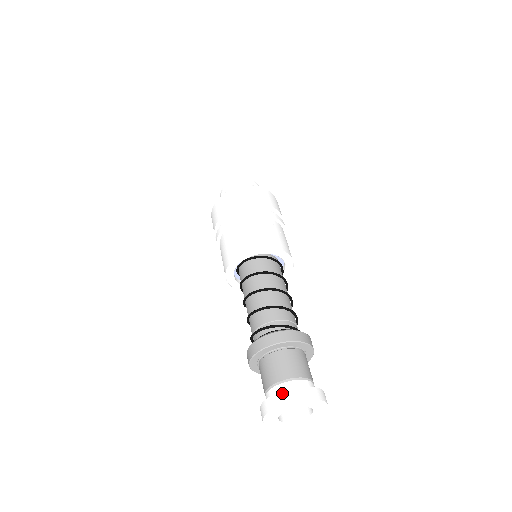
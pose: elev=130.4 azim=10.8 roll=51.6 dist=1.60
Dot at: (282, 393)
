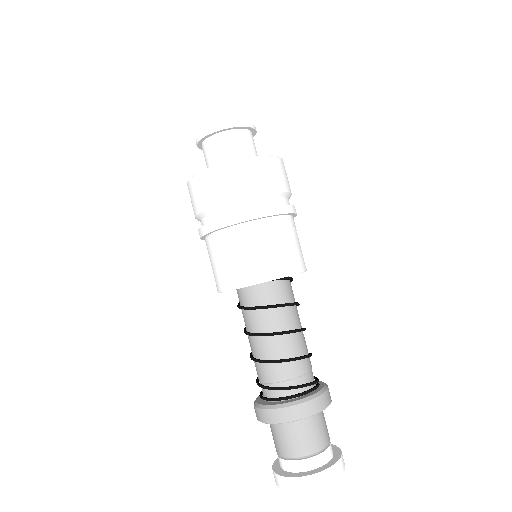
Dot at: (315, 476)
